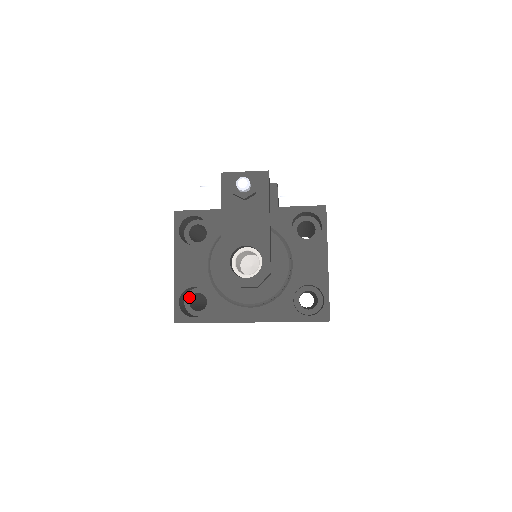
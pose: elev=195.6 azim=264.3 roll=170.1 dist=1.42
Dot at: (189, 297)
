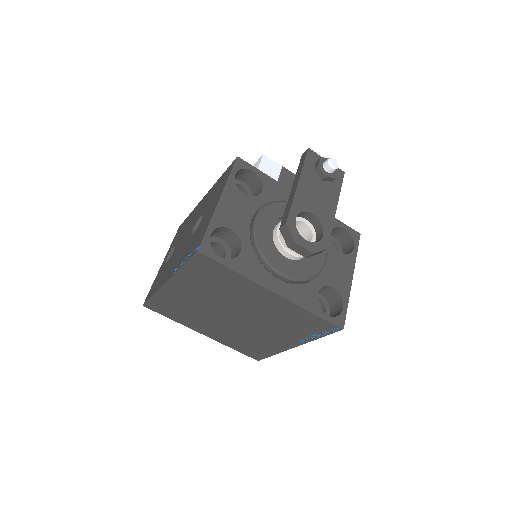
Dot at: occluded
